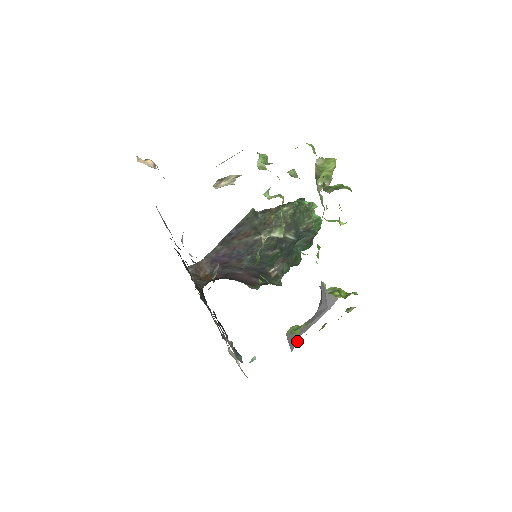
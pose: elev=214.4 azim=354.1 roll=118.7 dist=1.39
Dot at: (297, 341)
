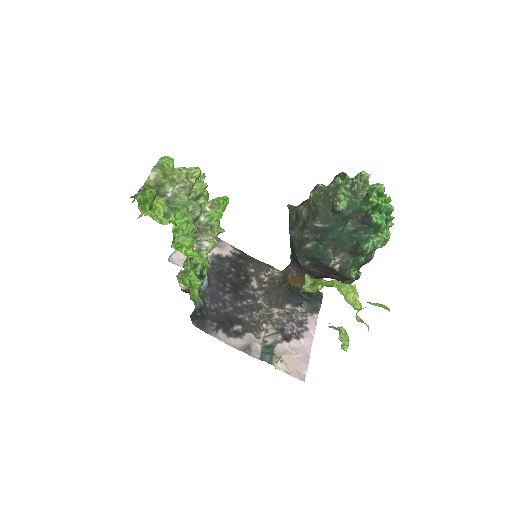
Dot at: occluded
